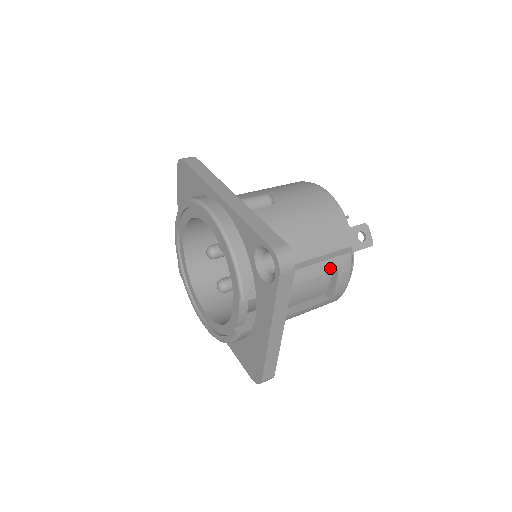
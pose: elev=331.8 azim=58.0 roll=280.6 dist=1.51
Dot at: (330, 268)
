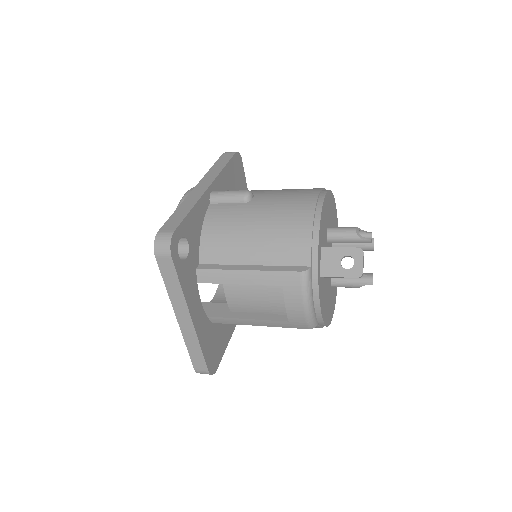
Dot at: (271, 281)
